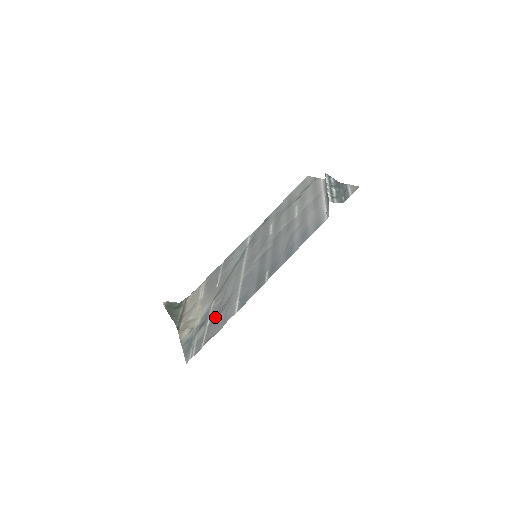
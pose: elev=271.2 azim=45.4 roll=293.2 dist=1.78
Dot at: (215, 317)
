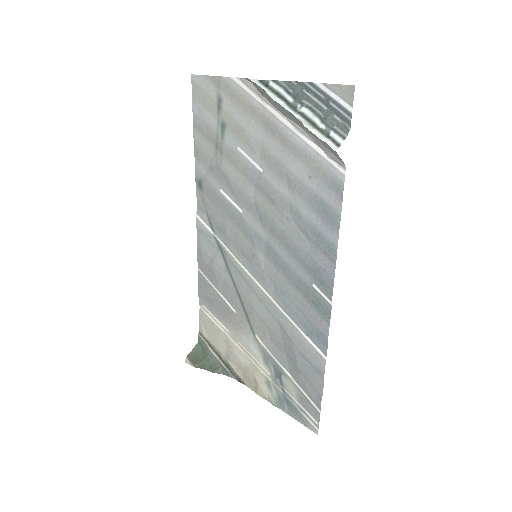
Dot at: (290, 364)
